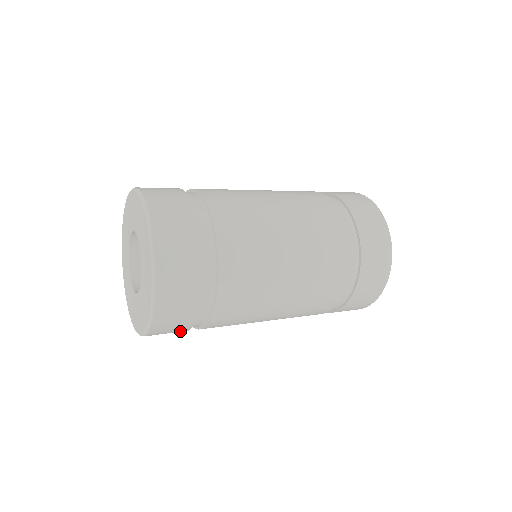
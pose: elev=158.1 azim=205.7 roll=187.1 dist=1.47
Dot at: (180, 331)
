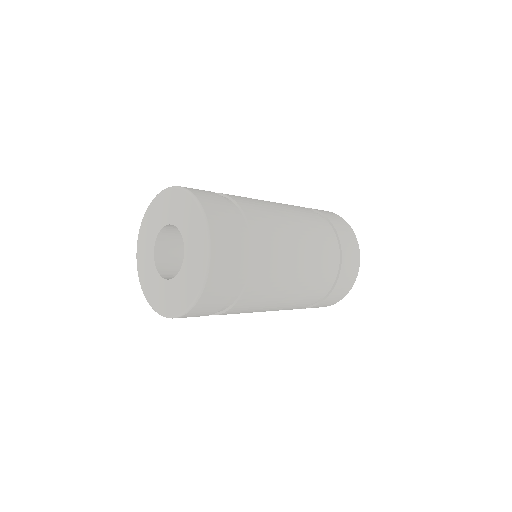
Dot at: occluded
